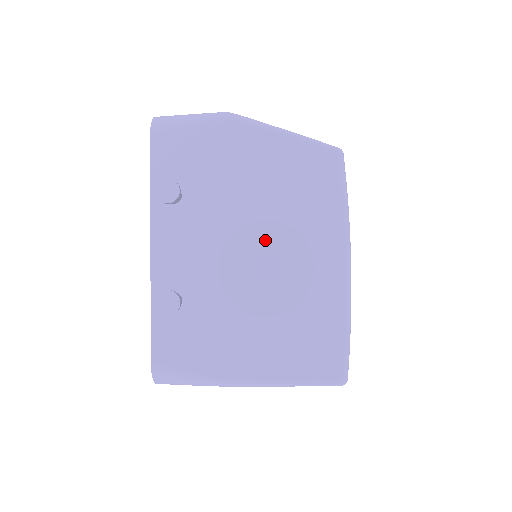
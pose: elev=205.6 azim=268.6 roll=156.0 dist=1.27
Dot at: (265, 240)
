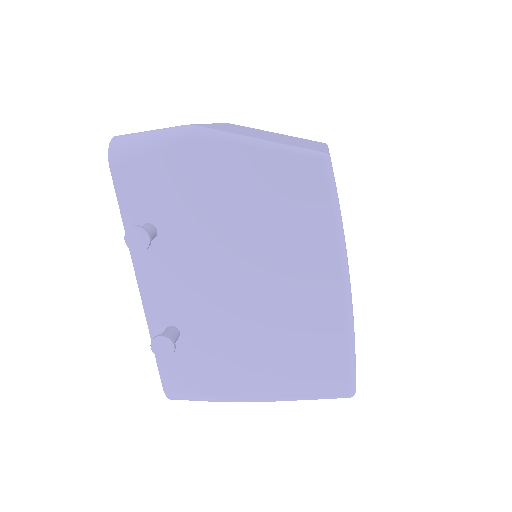
Dot at: (253, 267)
